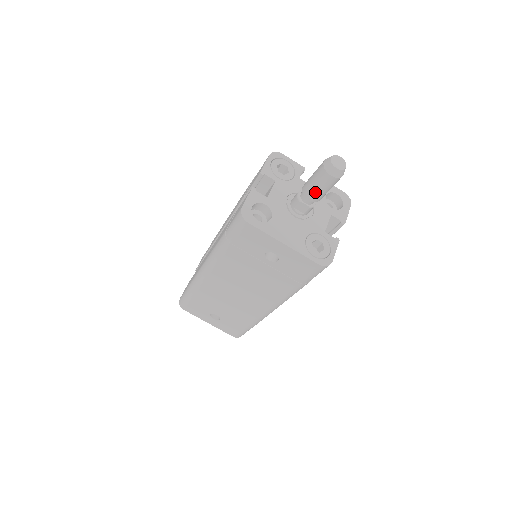
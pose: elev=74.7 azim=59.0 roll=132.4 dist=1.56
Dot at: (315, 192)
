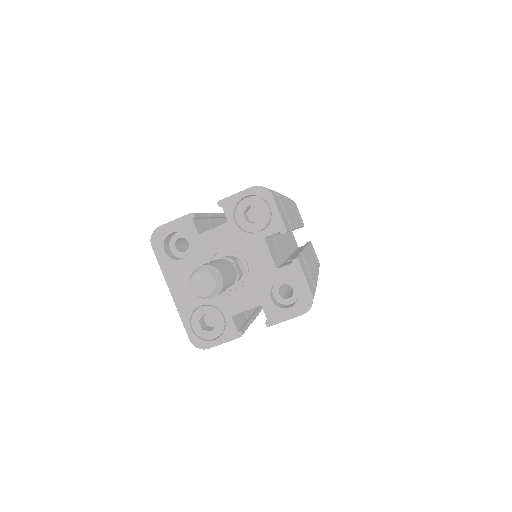
Dot at: occluded
